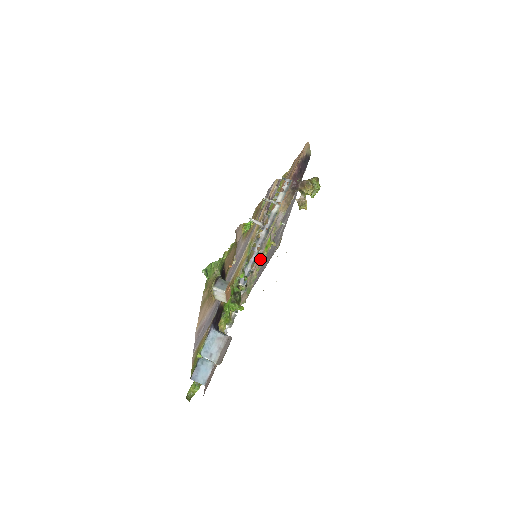
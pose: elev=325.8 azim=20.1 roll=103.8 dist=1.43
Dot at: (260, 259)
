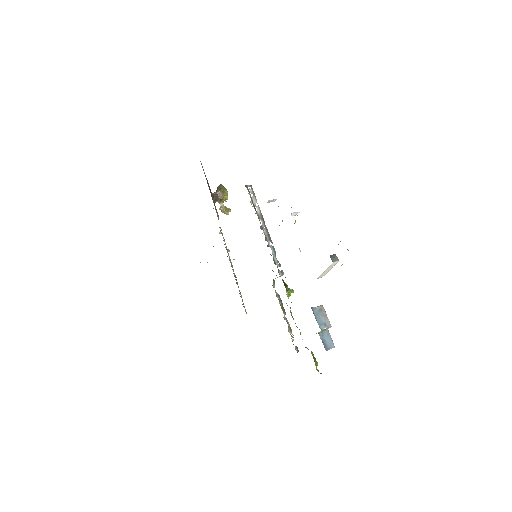
Dot at: occluded
